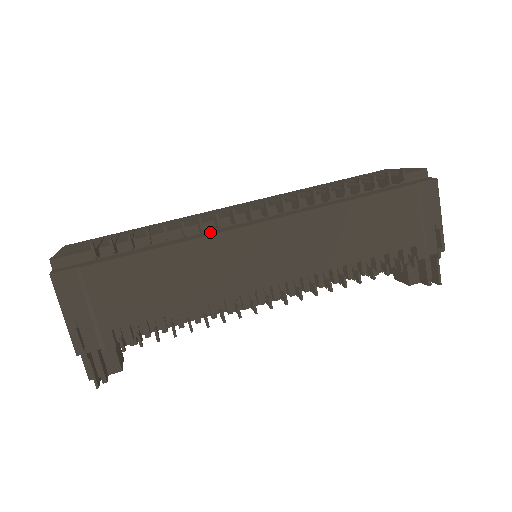
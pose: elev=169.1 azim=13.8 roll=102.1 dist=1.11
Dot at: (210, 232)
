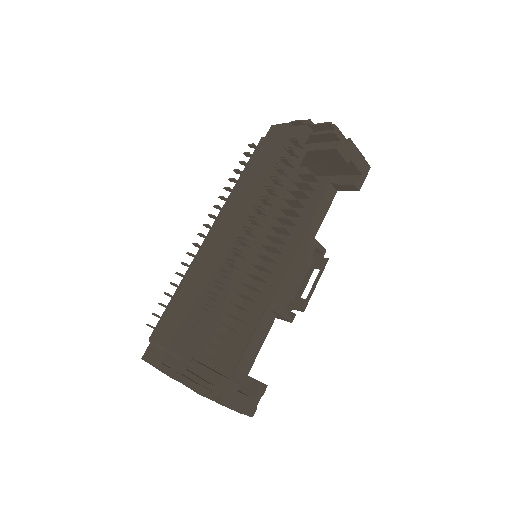
Dot at: occluded
